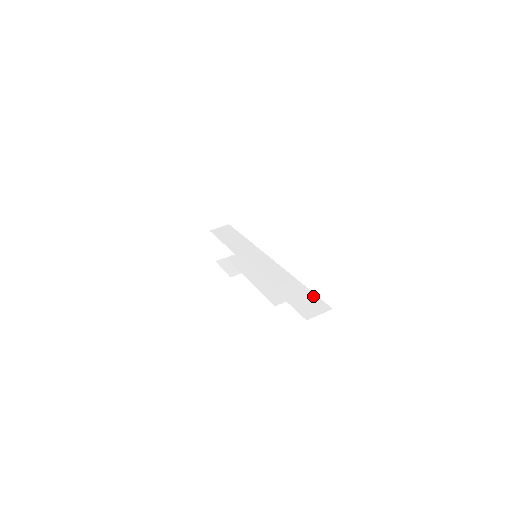
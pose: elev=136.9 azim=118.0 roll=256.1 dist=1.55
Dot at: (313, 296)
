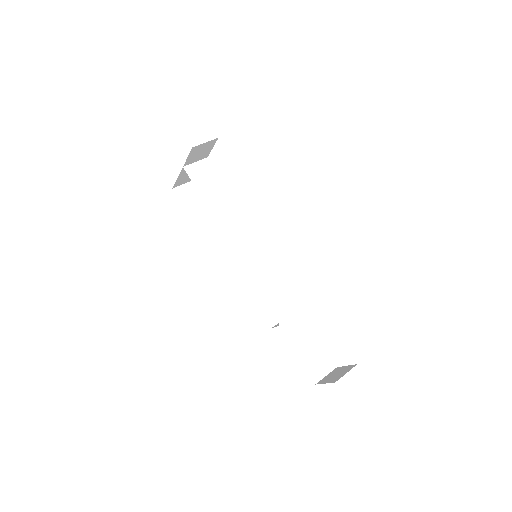
Dot at: (319, 344)
